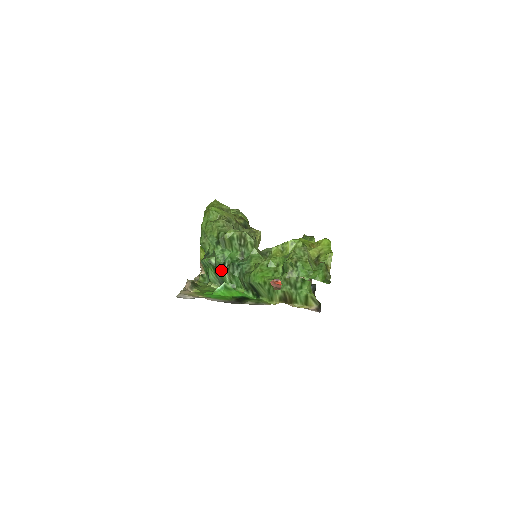
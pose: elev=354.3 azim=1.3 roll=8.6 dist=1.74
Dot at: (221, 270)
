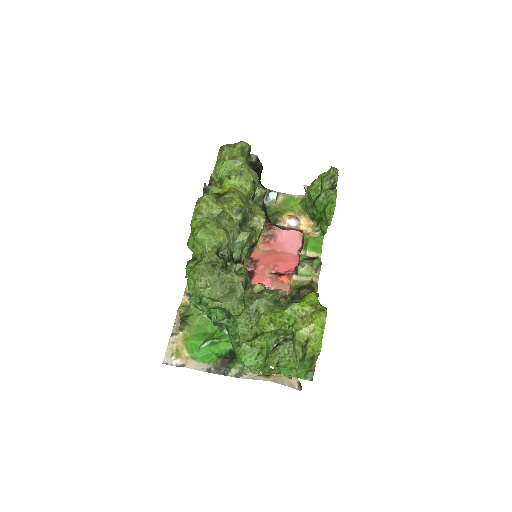
Dot at: occluded
